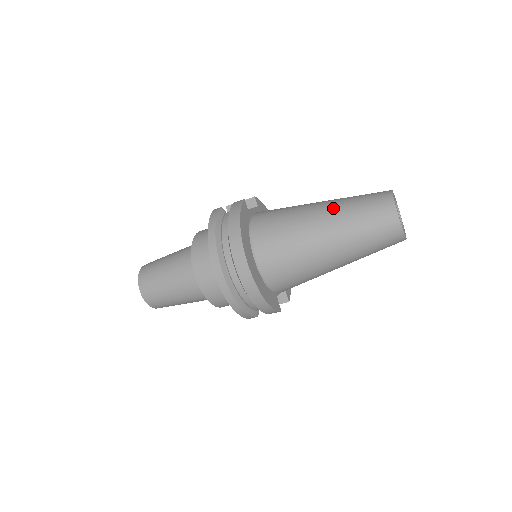
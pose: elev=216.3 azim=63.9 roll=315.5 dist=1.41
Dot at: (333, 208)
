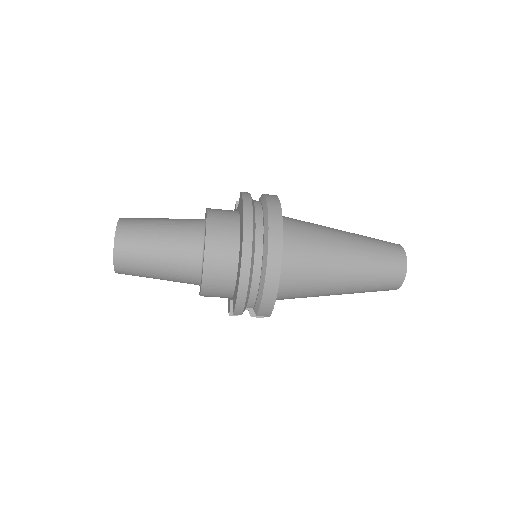
Dot at: (355, 235)
